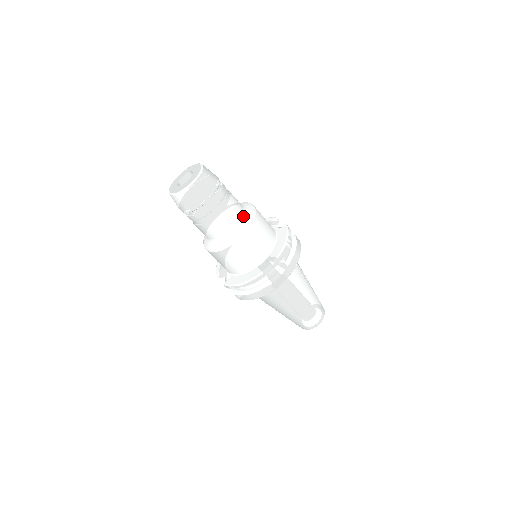
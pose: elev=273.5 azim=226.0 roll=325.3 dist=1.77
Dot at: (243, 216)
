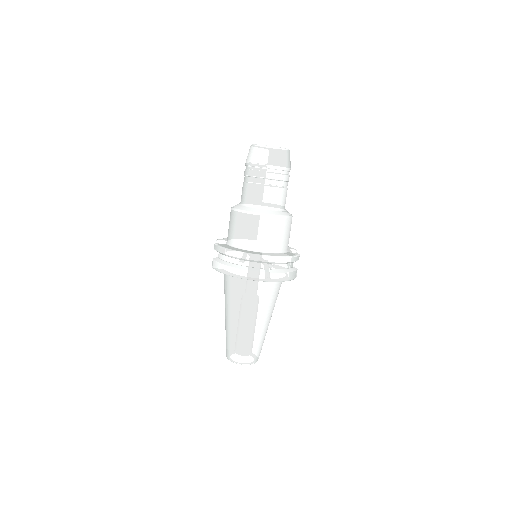
Dot at: (279, 209)
